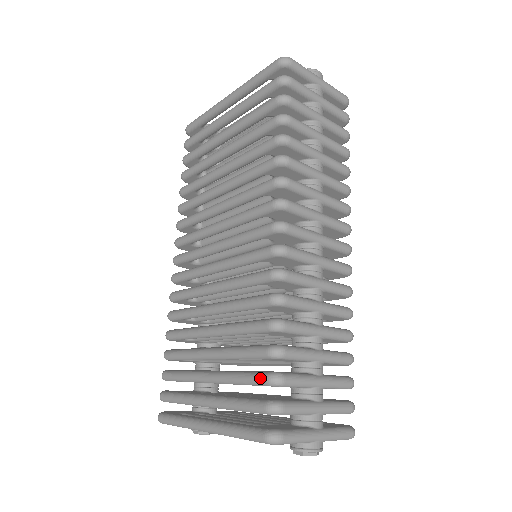
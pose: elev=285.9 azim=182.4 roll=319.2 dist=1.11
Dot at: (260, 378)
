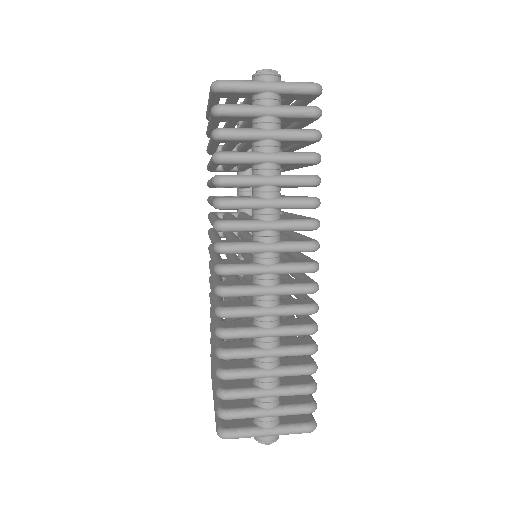
Dot at: (215, 389)
